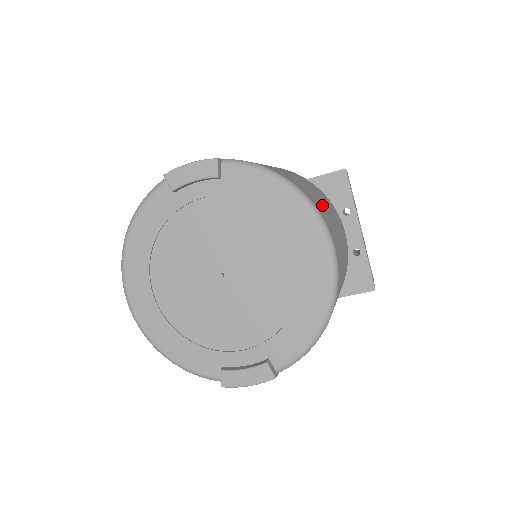
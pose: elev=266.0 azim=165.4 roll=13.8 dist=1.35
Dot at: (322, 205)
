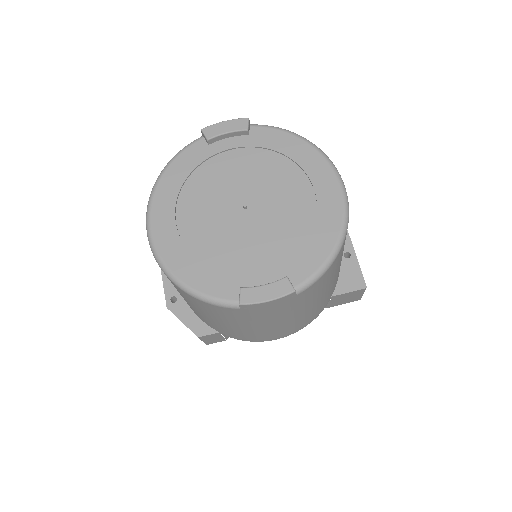
Dot at: occluded
